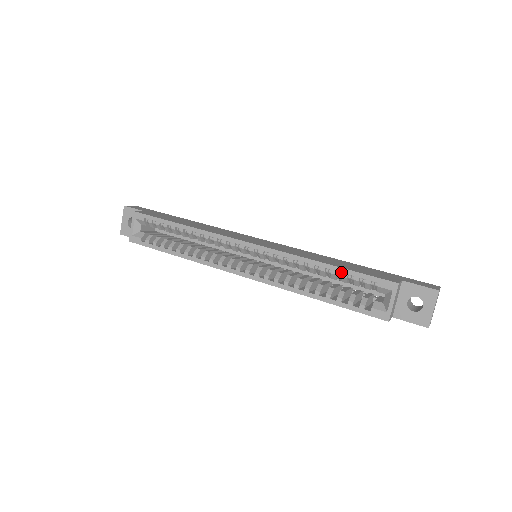
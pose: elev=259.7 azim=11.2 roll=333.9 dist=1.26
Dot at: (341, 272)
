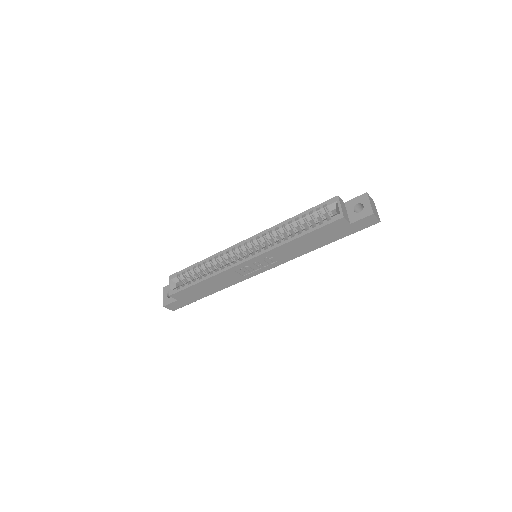
Dot at: (304, 214)
